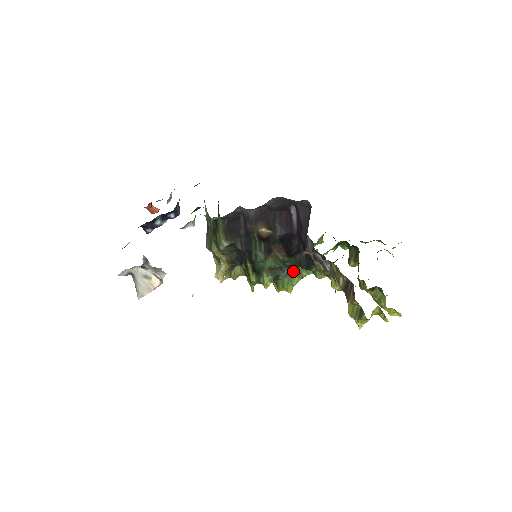
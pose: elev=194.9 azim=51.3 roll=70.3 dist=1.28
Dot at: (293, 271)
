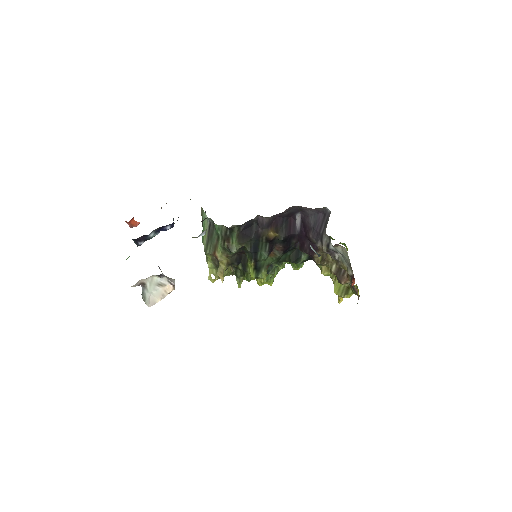
Dot at: (280, 266)
